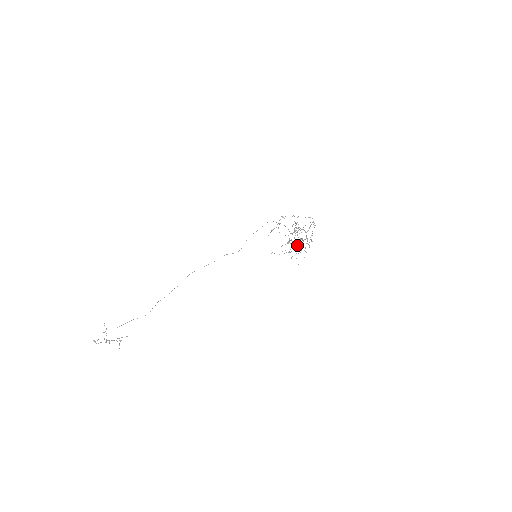
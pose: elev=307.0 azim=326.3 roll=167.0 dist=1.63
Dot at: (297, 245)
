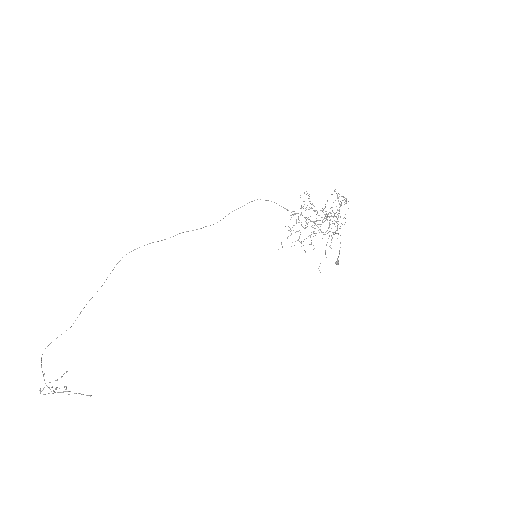
Dot at: (312, 225)
